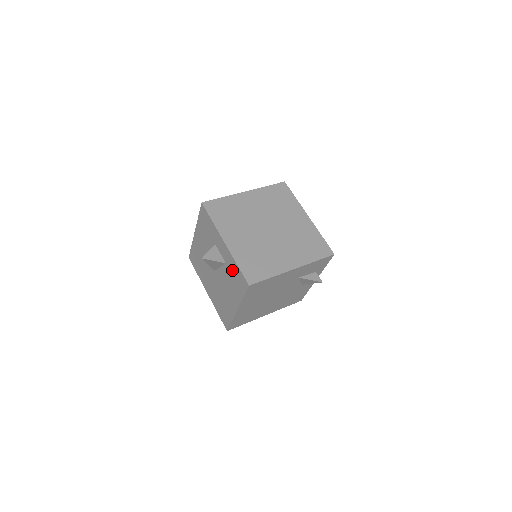
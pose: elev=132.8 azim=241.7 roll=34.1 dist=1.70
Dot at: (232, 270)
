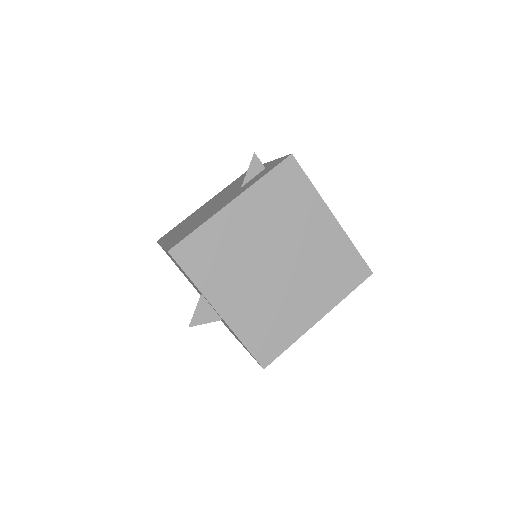
Dot at: occluded
